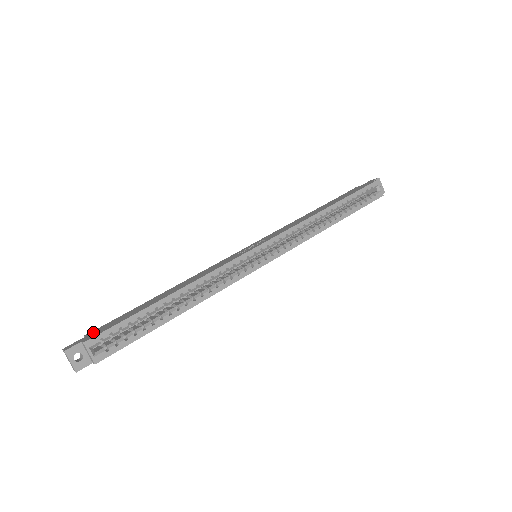
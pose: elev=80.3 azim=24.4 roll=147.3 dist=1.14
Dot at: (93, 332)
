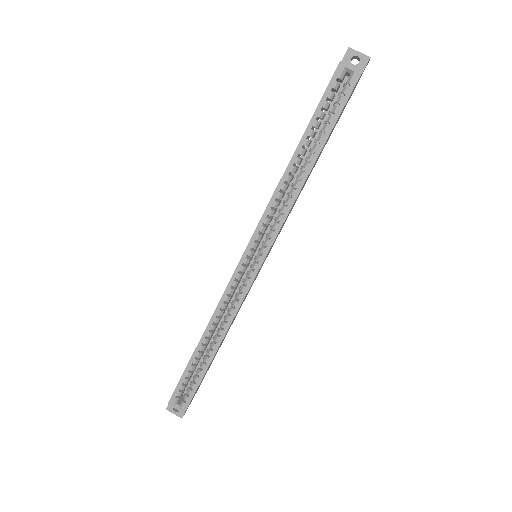
Dot at: occluded
